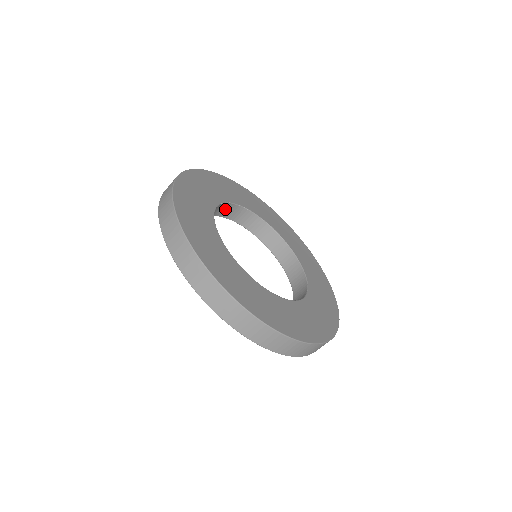
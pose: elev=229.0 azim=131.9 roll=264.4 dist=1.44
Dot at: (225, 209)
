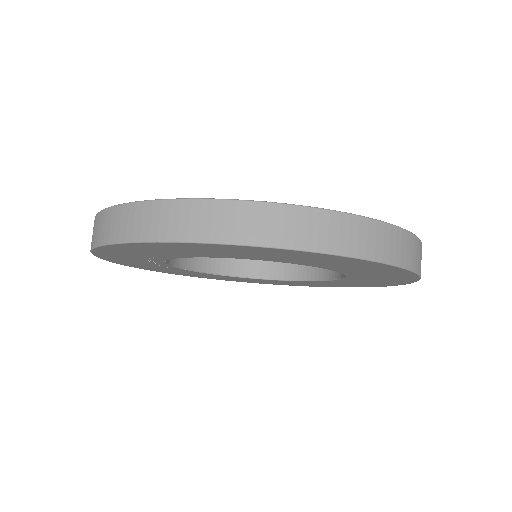
Dot at: (201, 258)
